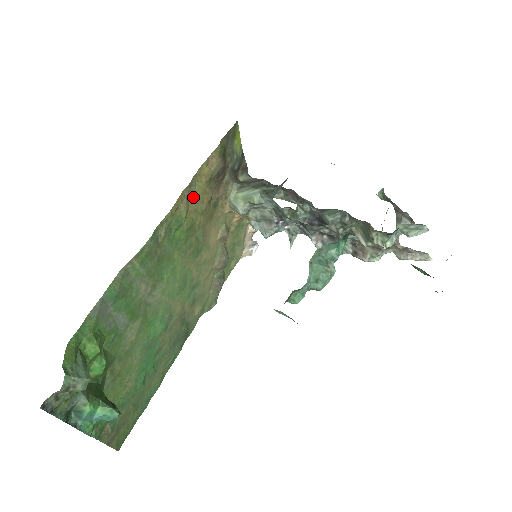
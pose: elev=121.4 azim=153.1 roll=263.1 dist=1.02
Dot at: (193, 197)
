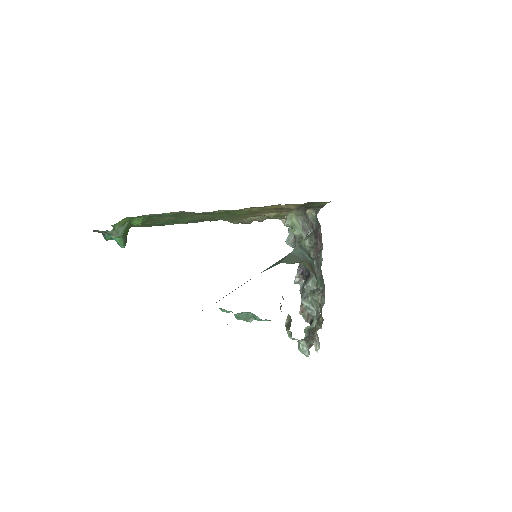
Dot at: (259, 208)
